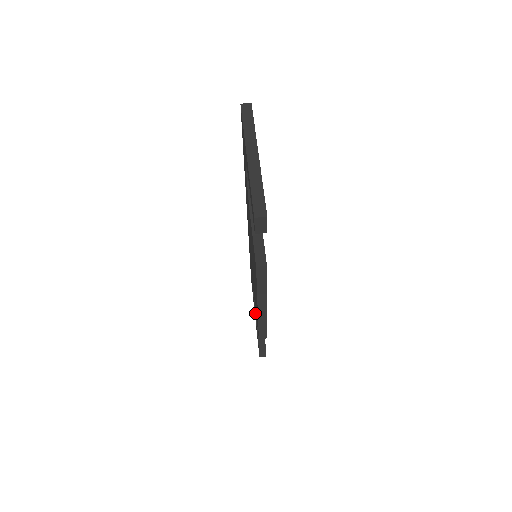
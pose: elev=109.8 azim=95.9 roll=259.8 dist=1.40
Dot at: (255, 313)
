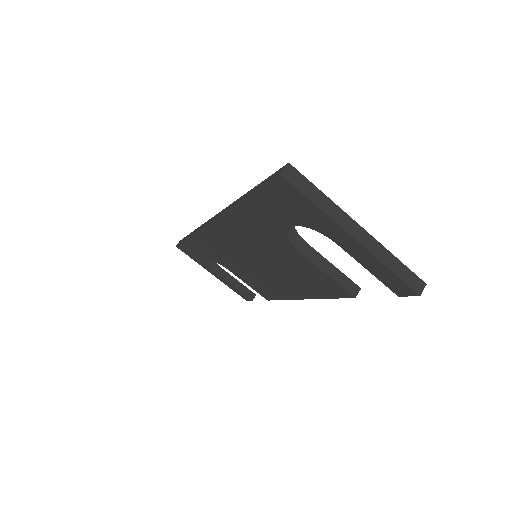
Dot at: (218, 275)
